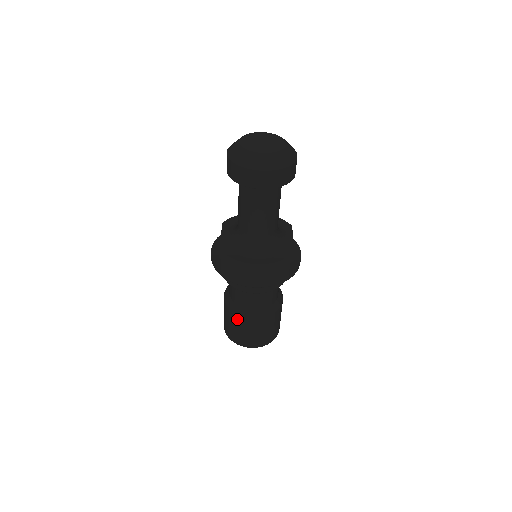
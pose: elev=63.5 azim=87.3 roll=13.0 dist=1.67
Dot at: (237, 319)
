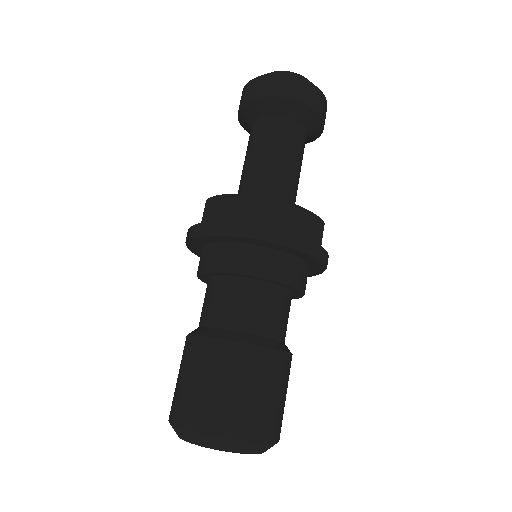
Dot at: (208, 352)
